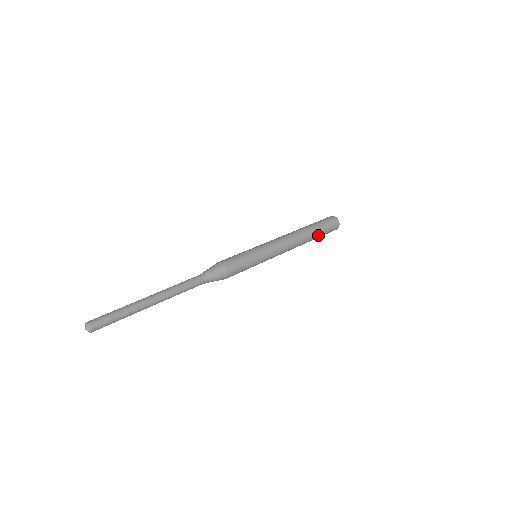
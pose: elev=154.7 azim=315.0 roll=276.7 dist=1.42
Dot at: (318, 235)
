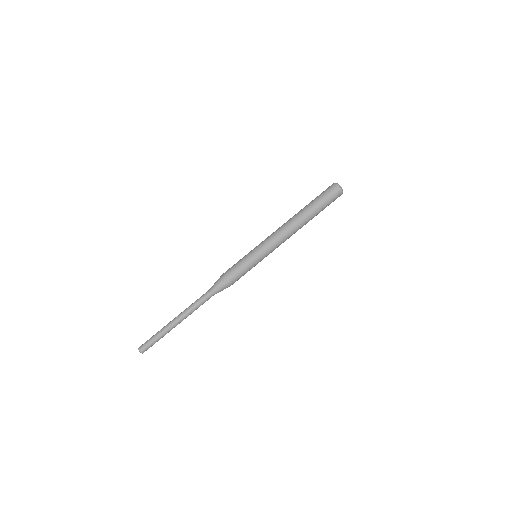
Dot at: (317, 212)
